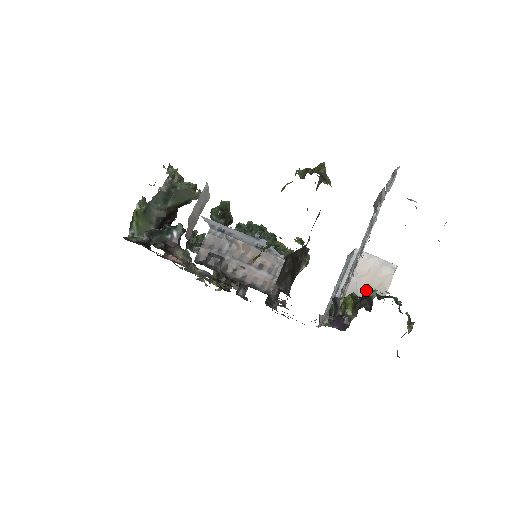
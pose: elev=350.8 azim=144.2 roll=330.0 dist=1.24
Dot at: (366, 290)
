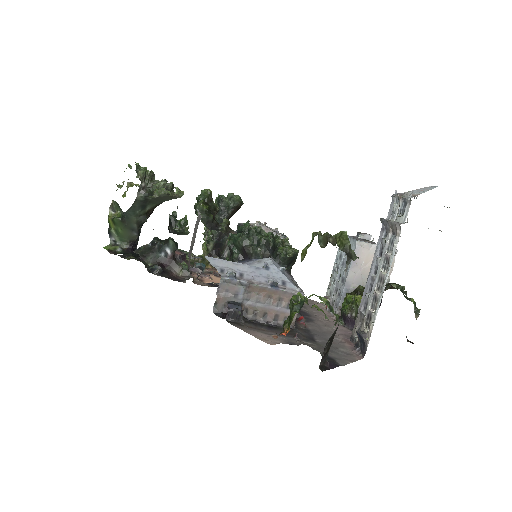
Dot at: occluded
